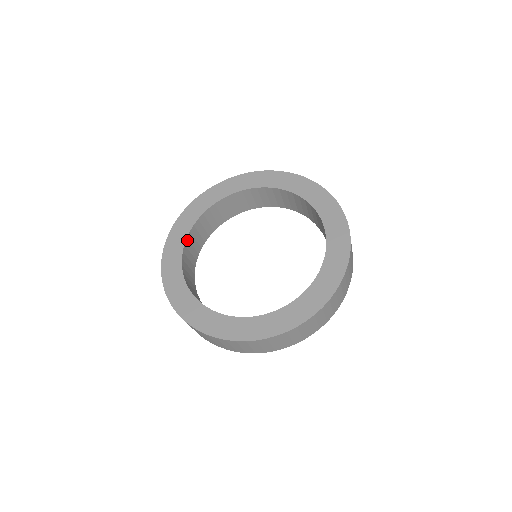
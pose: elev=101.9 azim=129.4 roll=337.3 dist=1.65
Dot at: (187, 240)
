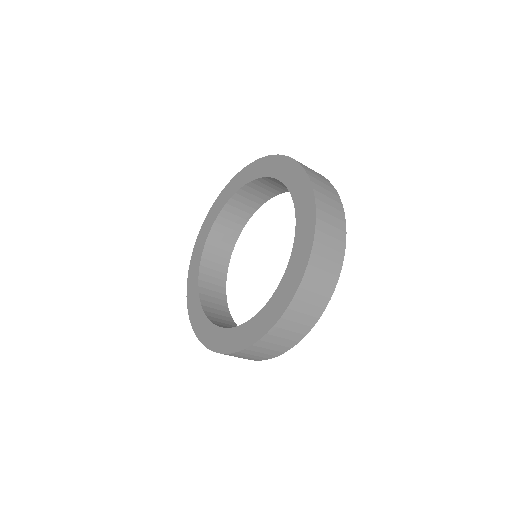
Dot at: (202, 267)
